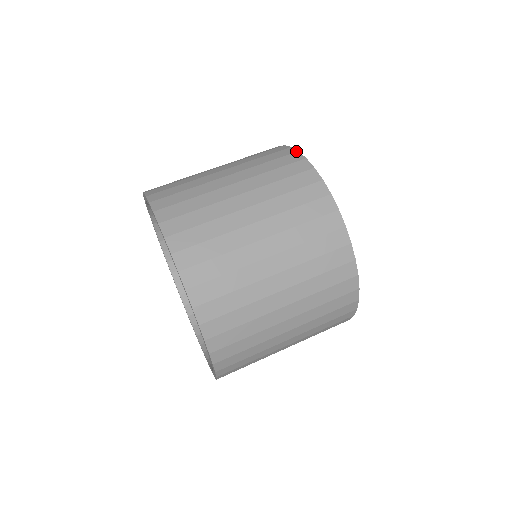
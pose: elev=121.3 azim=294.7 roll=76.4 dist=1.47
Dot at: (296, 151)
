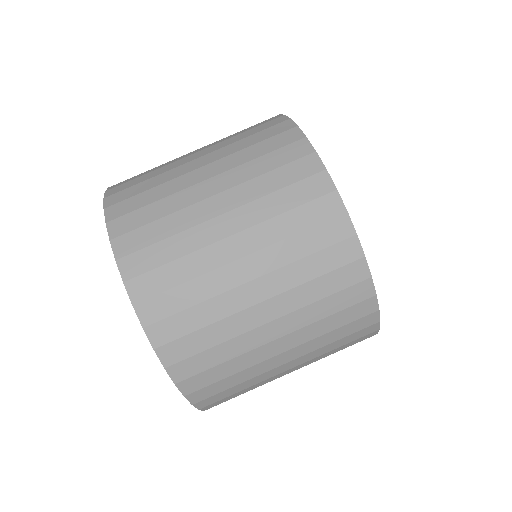
Dot at: (295, 126)
